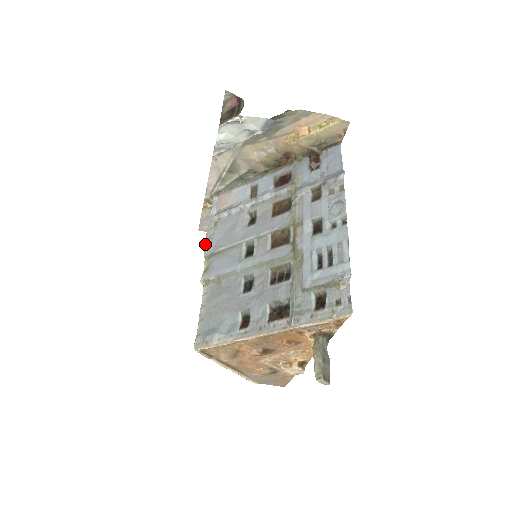
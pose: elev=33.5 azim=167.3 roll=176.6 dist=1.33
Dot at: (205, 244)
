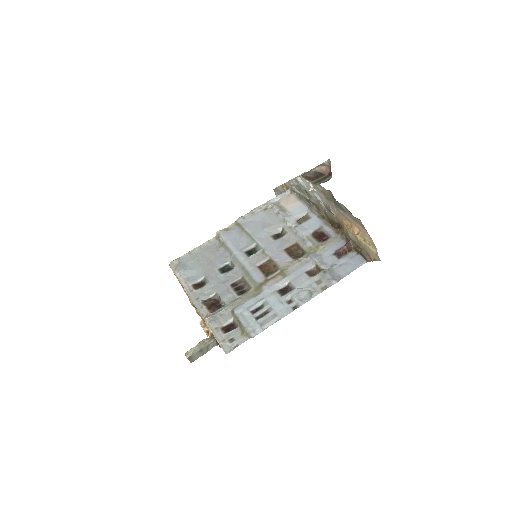
Dot at: occluded
